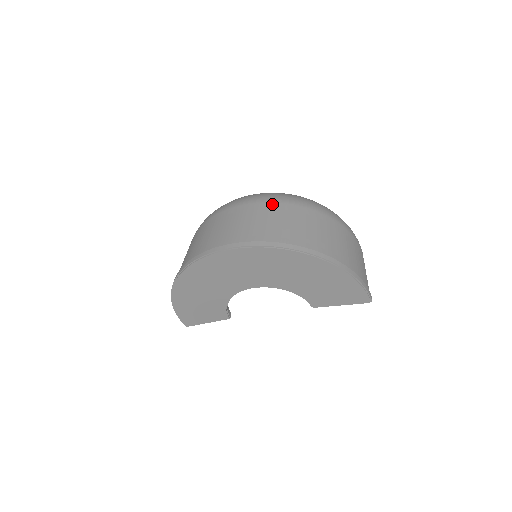
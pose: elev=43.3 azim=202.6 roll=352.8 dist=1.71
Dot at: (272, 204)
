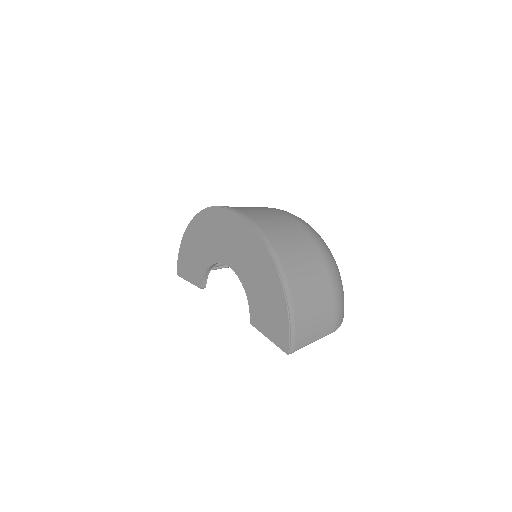
Dot at: (296, 222)
